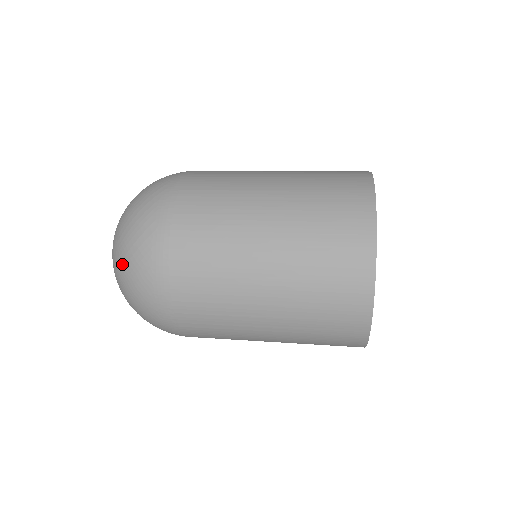
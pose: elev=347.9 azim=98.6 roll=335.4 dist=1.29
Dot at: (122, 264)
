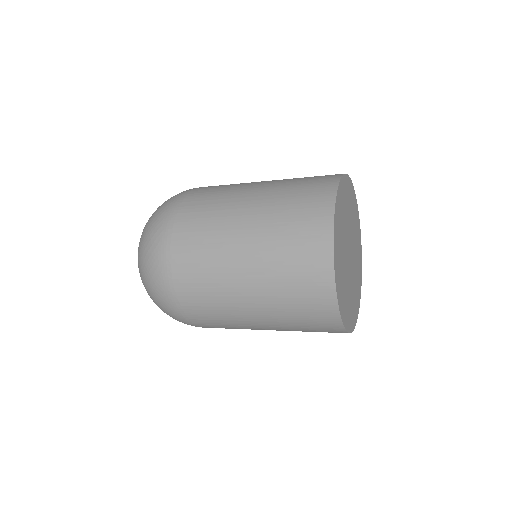
Dot at: (147, 292)
